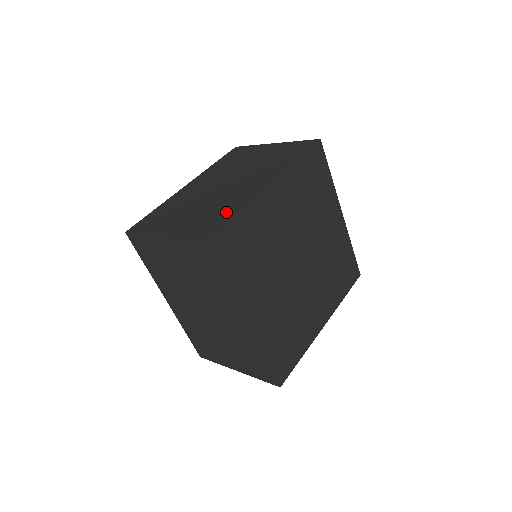
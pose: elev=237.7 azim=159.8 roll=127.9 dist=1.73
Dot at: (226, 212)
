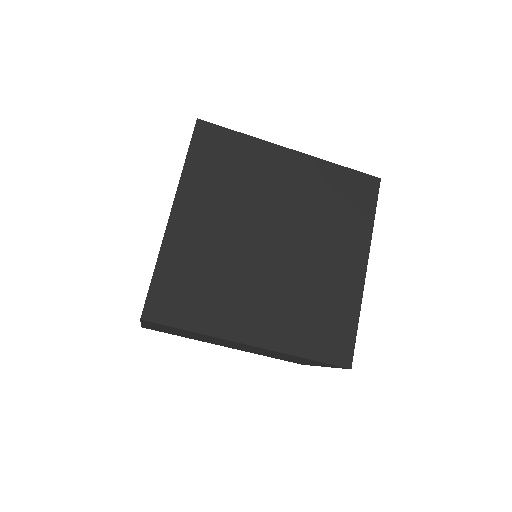
Dot at: occluded
